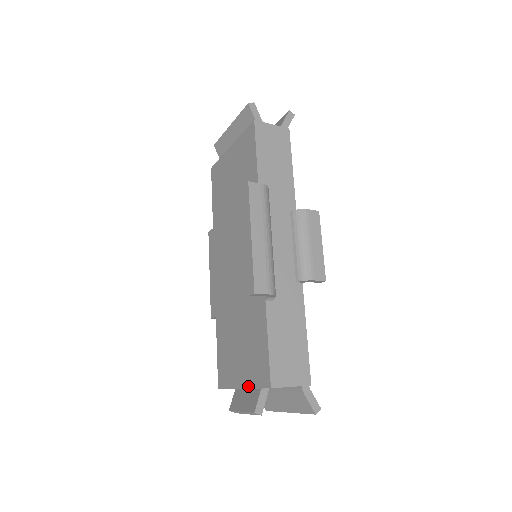
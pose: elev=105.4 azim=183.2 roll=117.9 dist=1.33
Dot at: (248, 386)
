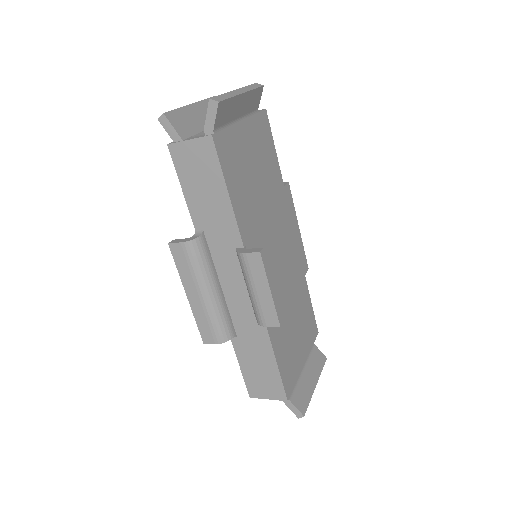
Dot at: occluded
